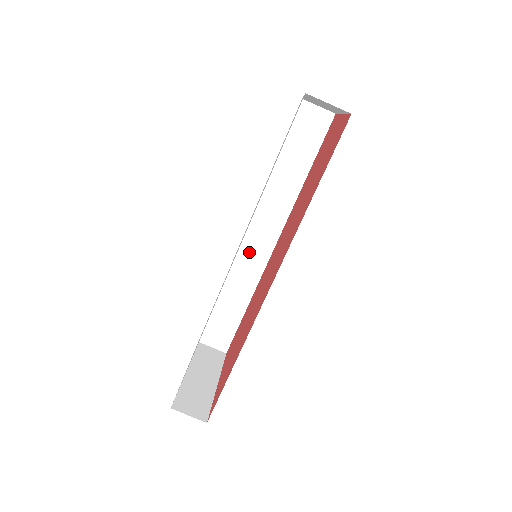
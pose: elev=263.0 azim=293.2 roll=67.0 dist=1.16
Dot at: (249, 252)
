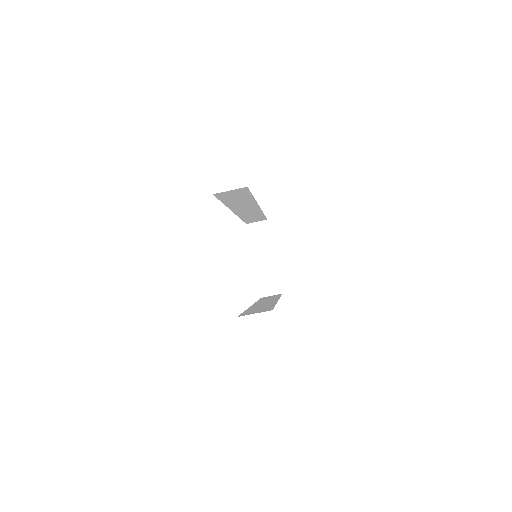
Dot at: (244, 213)
